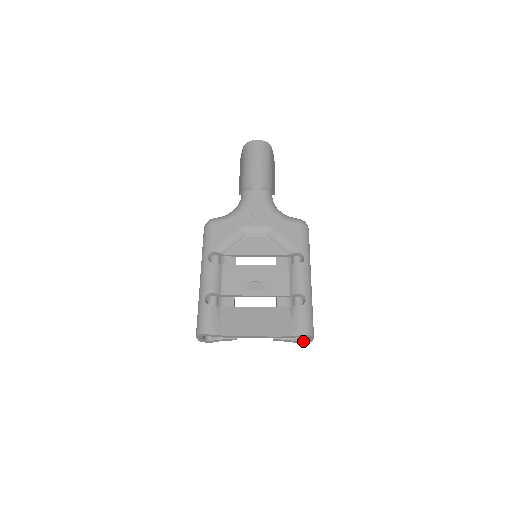
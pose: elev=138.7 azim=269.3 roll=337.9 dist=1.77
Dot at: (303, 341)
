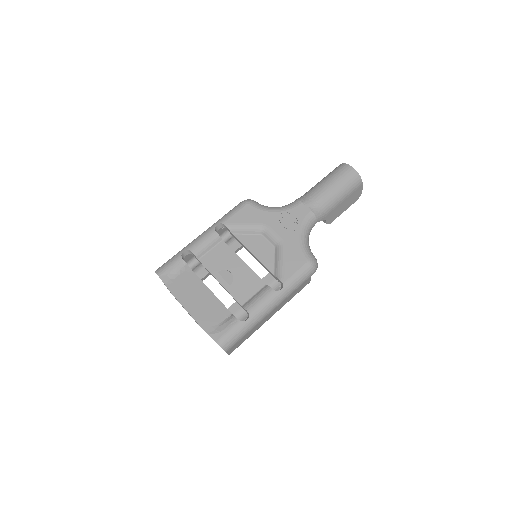
Dot at: occluded
